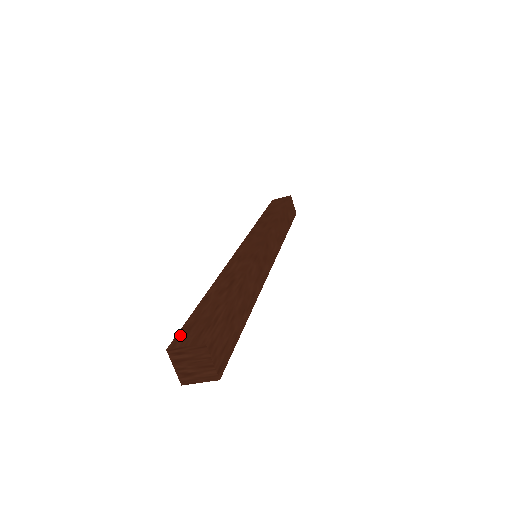
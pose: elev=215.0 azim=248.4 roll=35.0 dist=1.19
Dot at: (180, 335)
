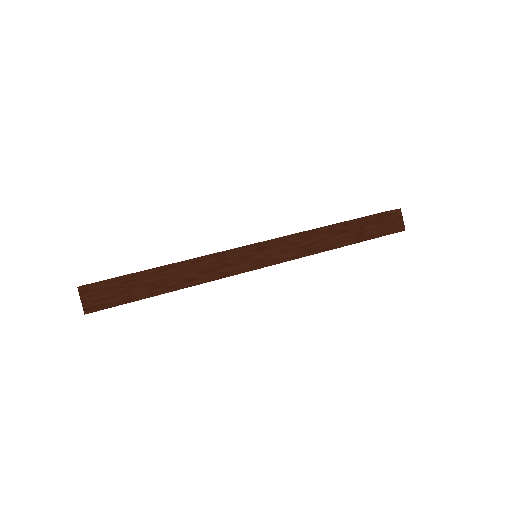
Dot at: occluded
